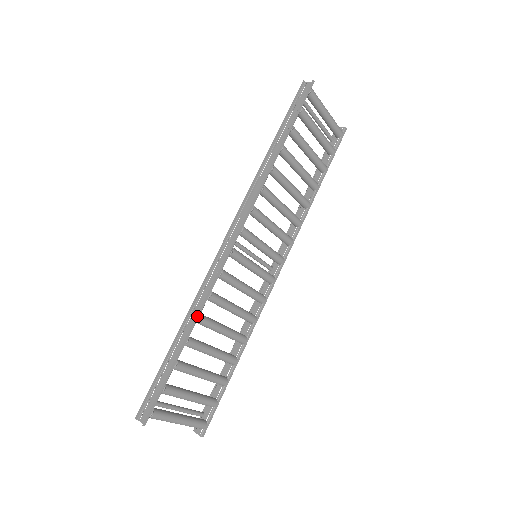
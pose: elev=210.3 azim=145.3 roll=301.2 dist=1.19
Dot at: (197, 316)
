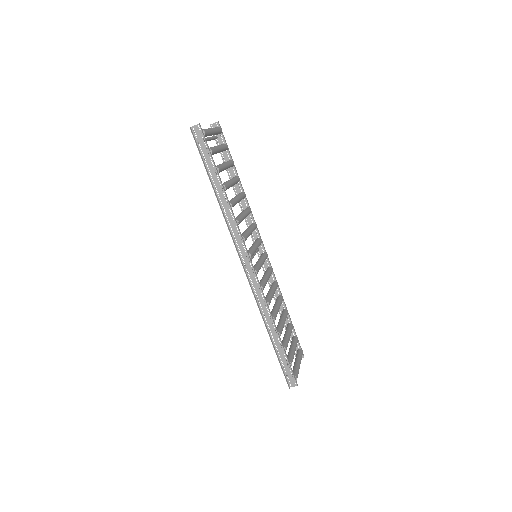
Dot at: (273, 320)
